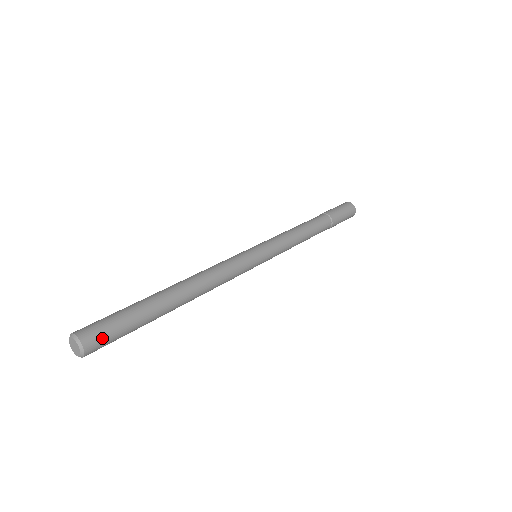
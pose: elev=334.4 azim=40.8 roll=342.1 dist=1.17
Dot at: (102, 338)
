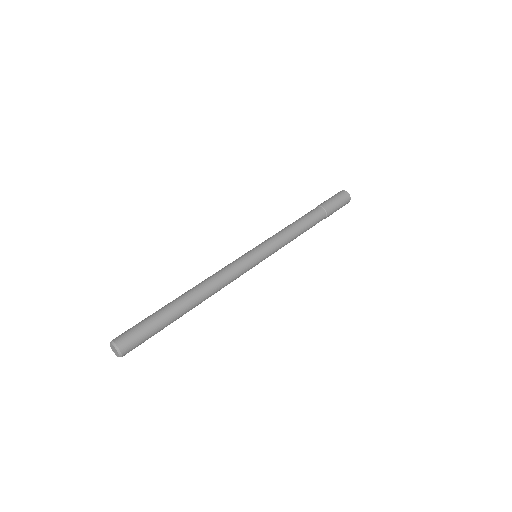
Dot at: (130, 337)
